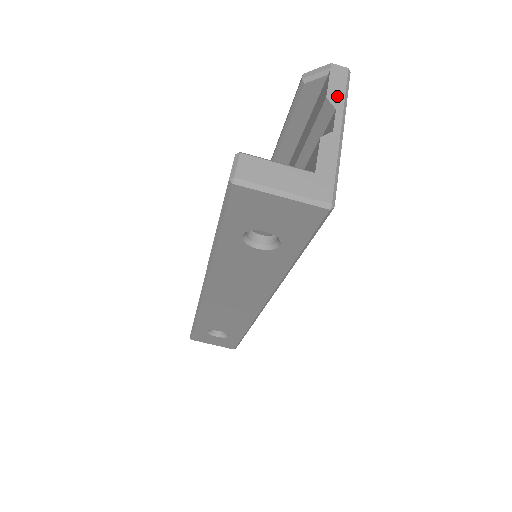
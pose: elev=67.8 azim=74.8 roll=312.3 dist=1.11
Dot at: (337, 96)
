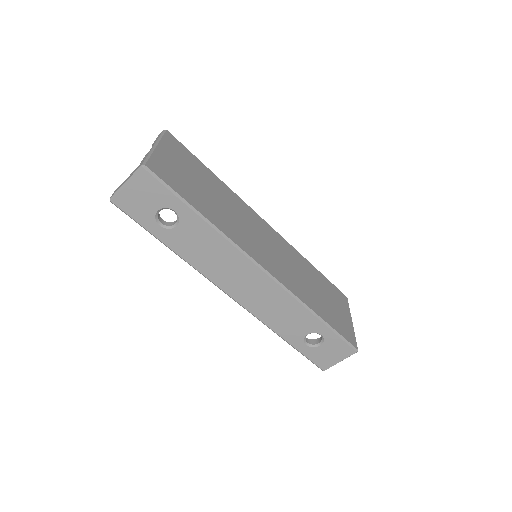
Dot at: (156, 140)
